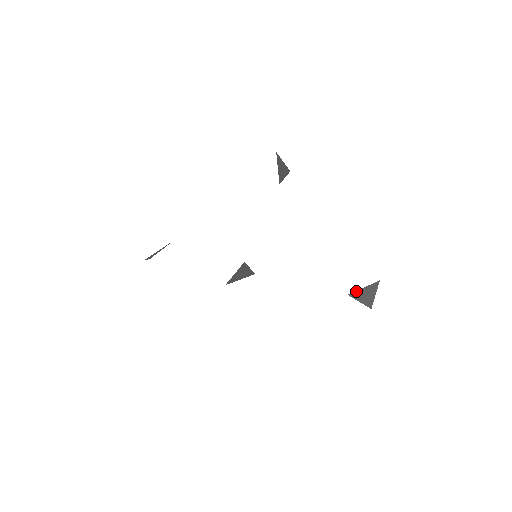
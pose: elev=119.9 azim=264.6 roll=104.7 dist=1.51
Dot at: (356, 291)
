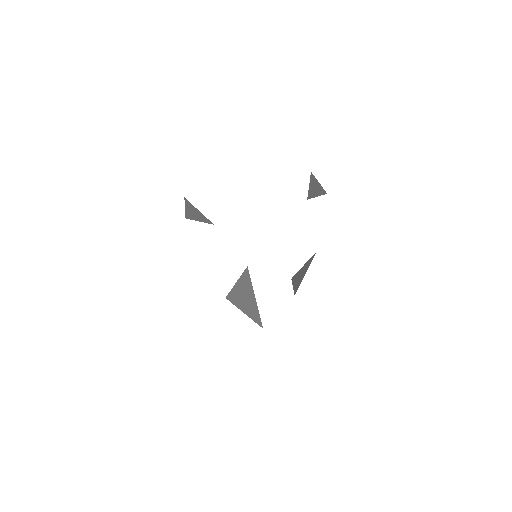
Dot at: (300, 283)
